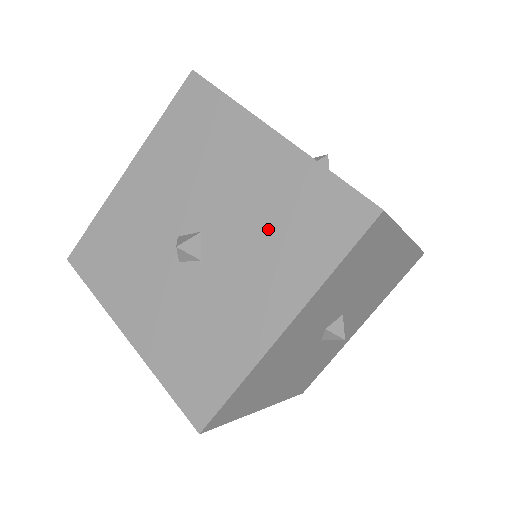
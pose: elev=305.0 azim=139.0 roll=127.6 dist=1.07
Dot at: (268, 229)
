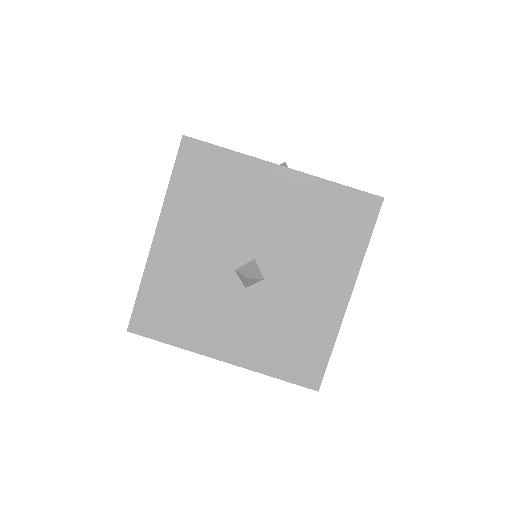
Dot at: (309, 237)
